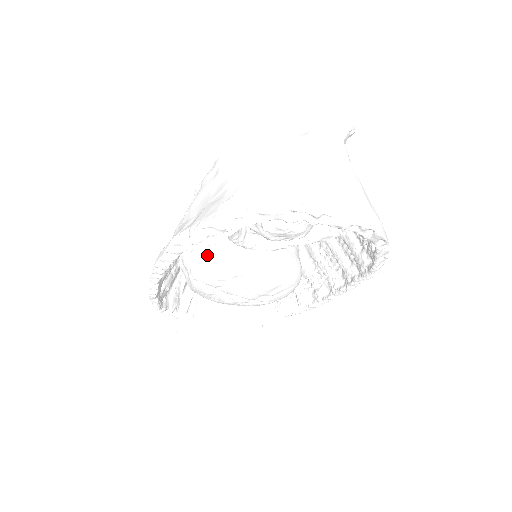
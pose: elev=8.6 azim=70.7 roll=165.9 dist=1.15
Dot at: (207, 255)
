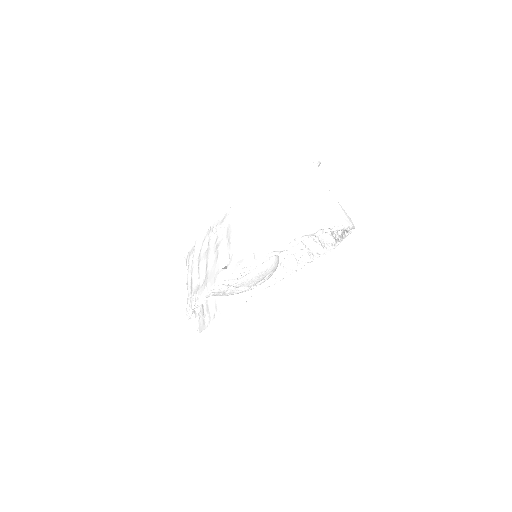
Dot at: occluded
